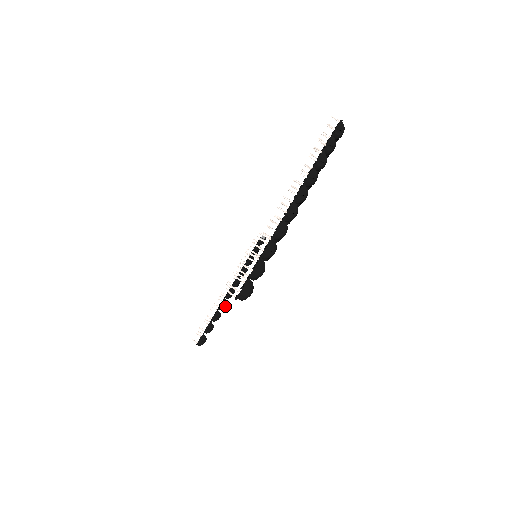
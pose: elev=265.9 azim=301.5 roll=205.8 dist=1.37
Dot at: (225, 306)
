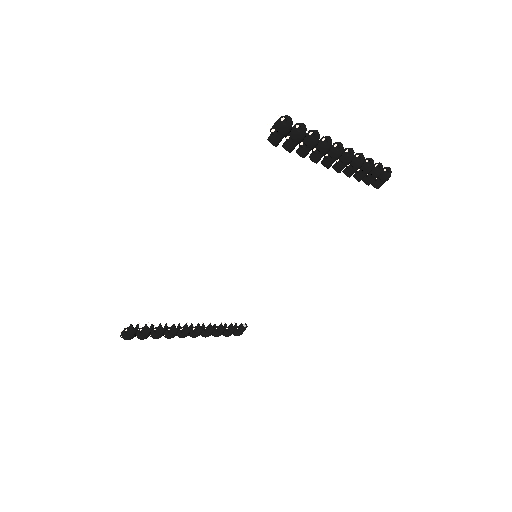
Dot at: (175, 330)
